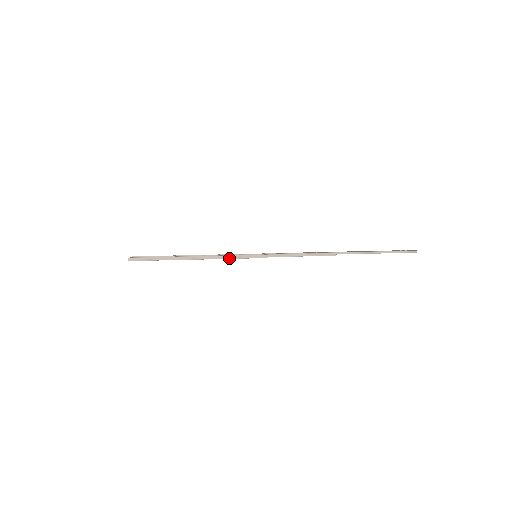
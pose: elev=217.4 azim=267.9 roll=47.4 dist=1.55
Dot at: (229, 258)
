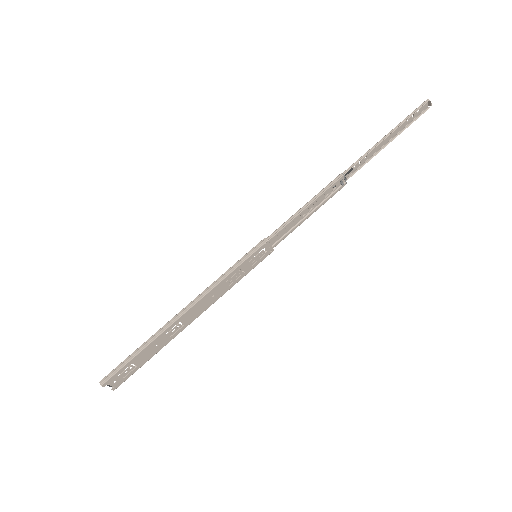
Dot at: (222, 279)
